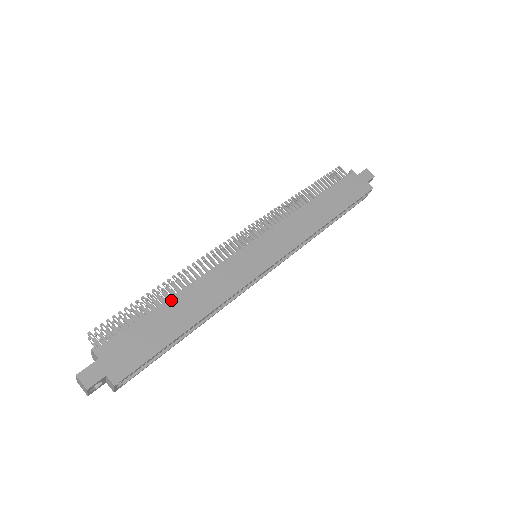
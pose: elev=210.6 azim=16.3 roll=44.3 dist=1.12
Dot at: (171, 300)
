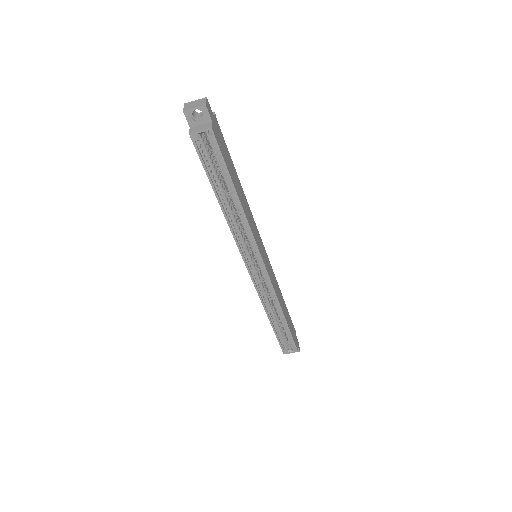
Dot at: (239, 180)
